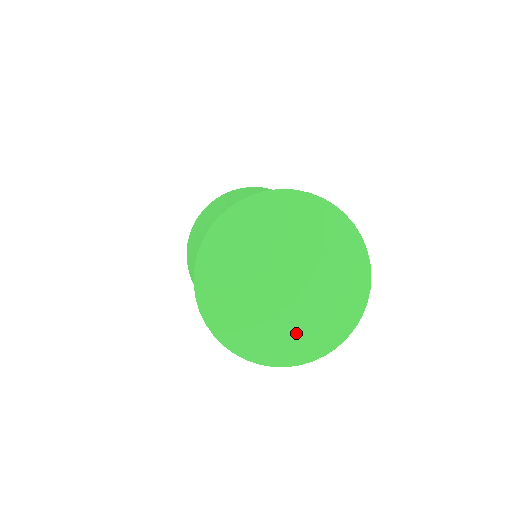
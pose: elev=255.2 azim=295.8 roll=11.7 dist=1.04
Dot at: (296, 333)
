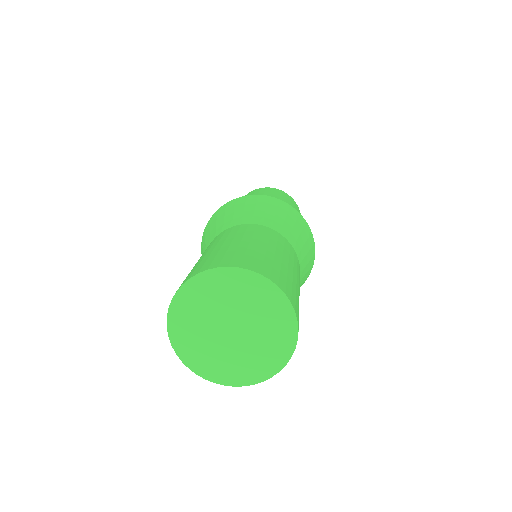
Dot at: (263, 355)
